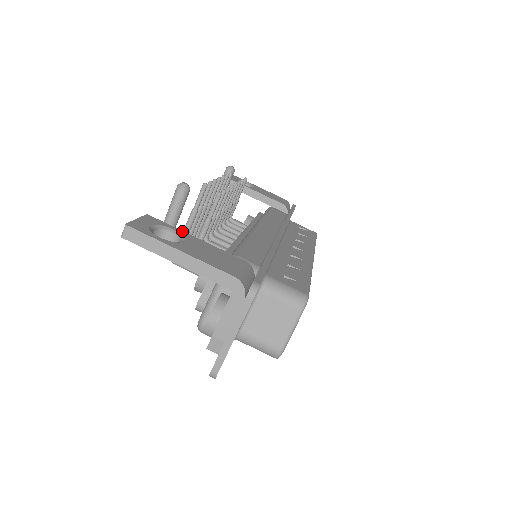
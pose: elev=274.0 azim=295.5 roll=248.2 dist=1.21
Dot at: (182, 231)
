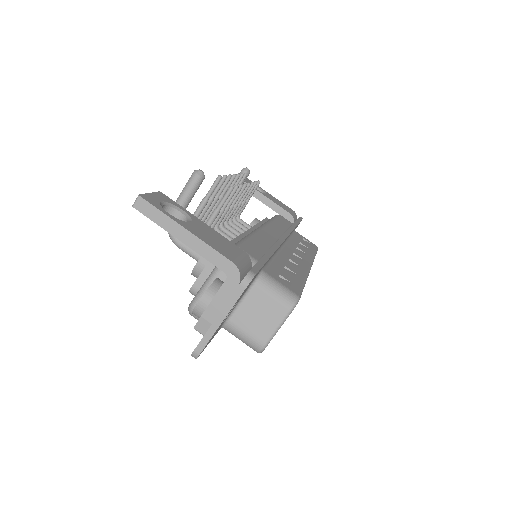
Dot at: (190, 213)
